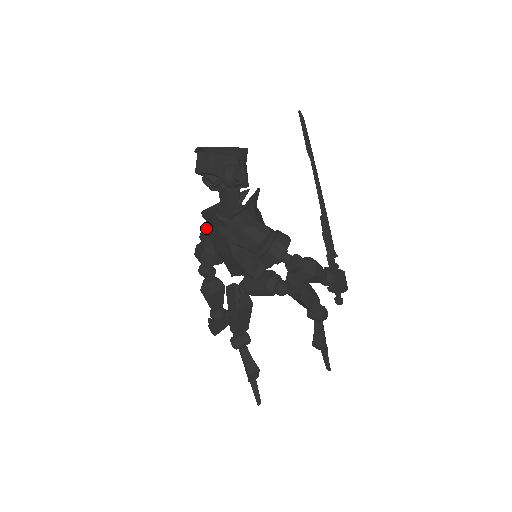
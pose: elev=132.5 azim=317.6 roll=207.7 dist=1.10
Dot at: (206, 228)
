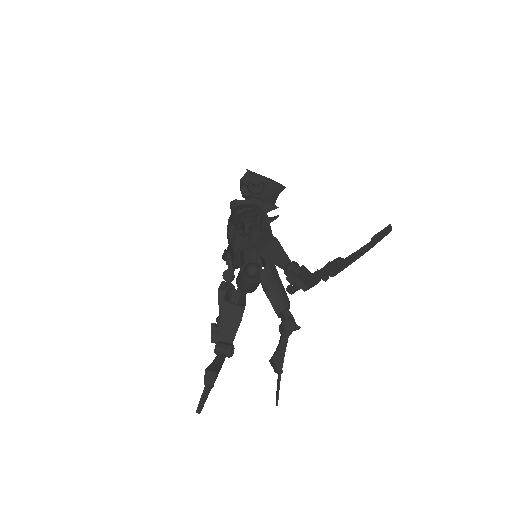
Dot at: occluded
